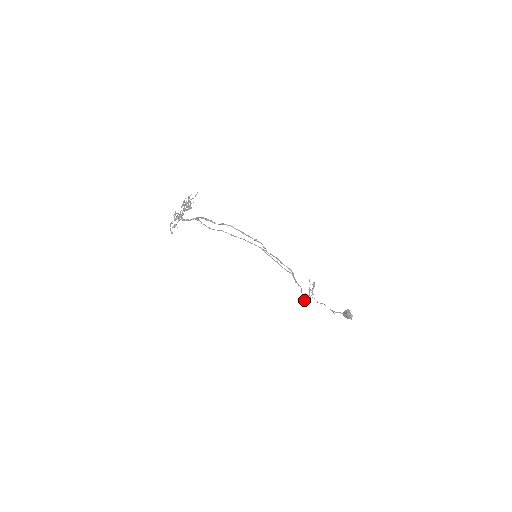
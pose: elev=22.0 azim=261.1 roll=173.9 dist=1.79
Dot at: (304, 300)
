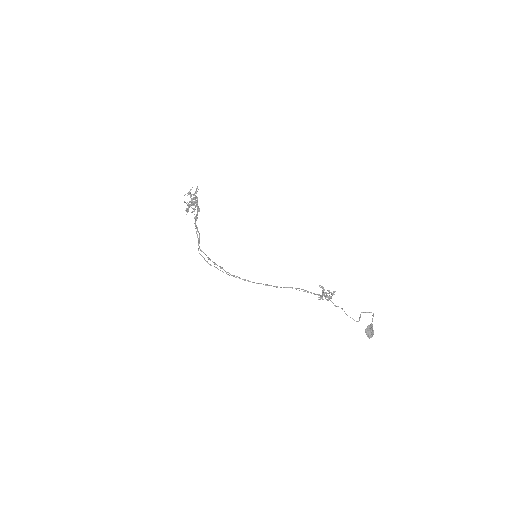
Dot at: (321, 298)
